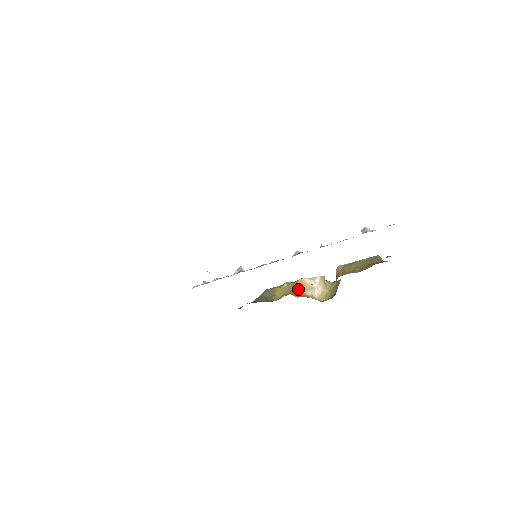
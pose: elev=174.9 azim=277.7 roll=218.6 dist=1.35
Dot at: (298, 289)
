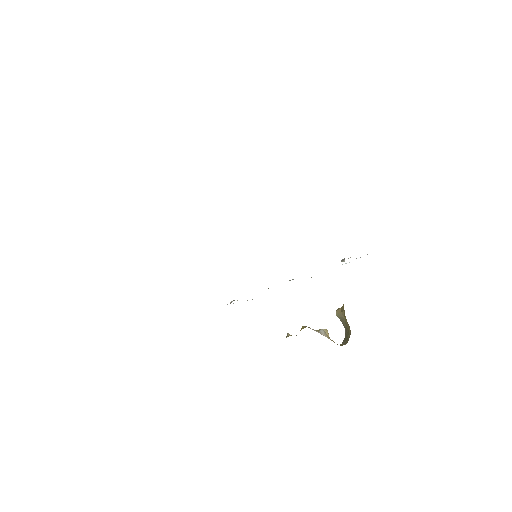
Dot at: (308, 327)
